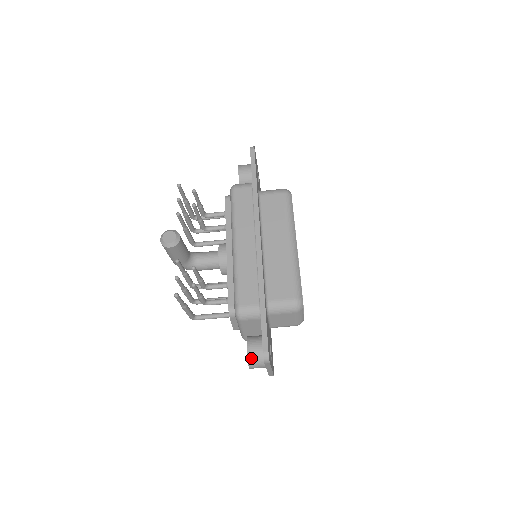
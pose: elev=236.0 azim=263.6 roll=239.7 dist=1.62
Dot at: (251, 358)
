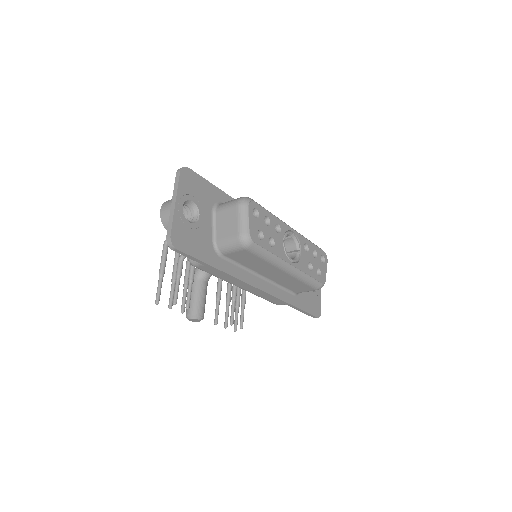
Dot at: occluded
